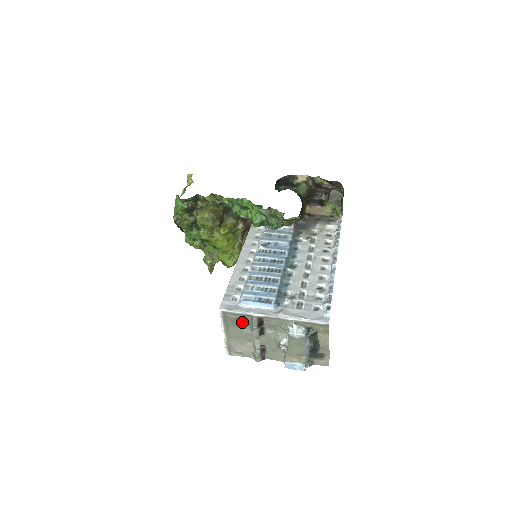
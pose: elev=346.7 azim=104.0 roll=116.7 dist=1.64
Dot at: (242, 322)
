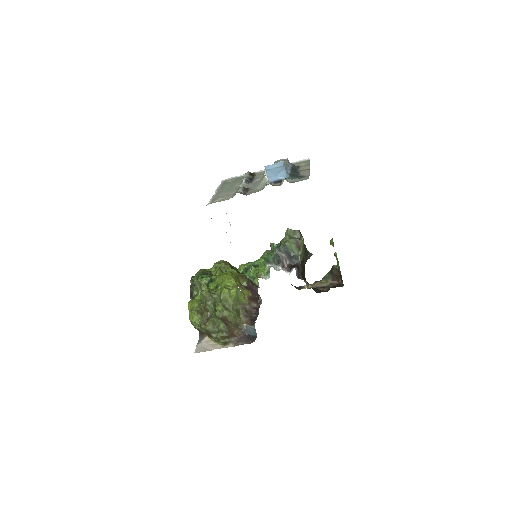
Dot at: (236, 182)
